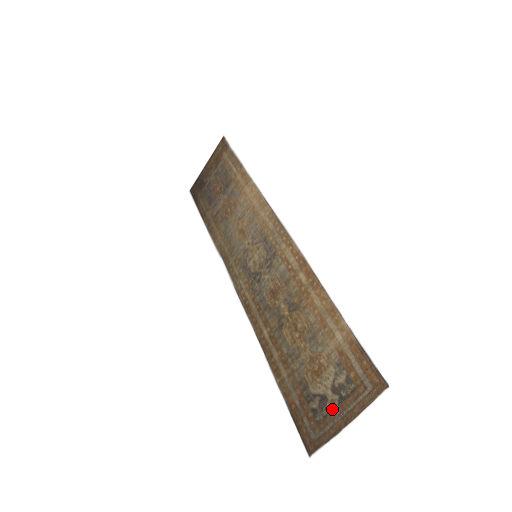
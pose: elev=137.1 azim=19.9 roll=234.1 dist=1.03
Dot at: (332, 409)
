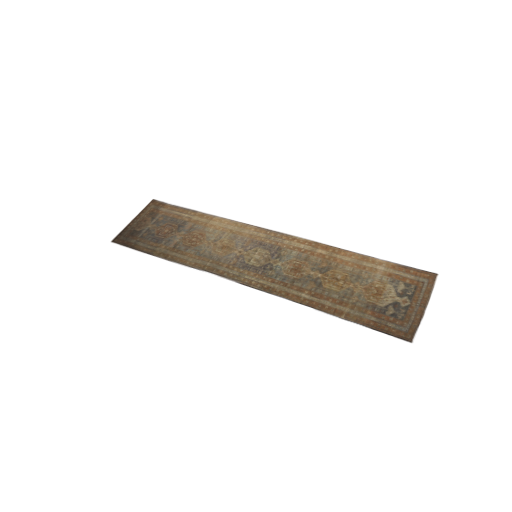
Dot at: (408, 305)
